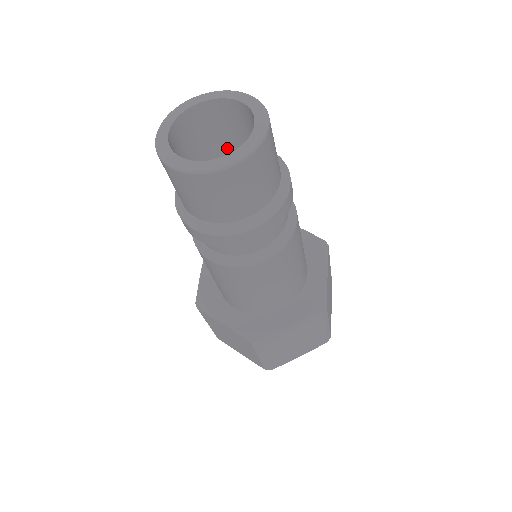
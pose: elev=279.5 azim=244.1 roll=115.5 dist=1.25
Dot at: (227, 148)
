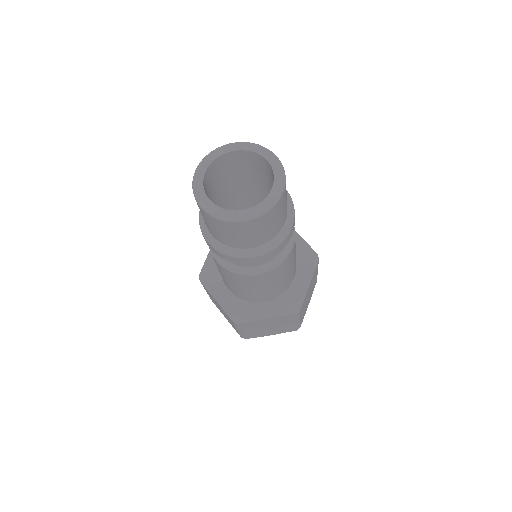
Dot at: (252, 180)
